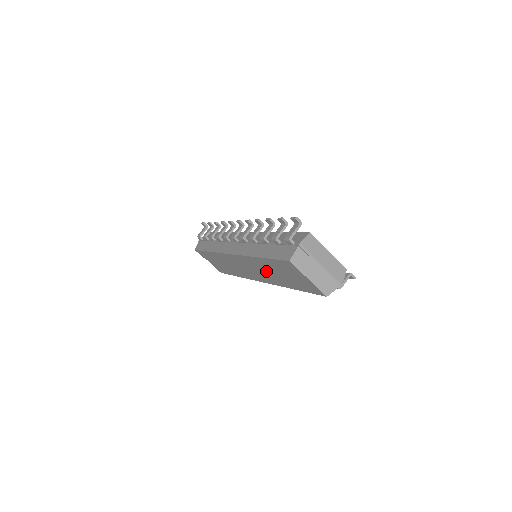
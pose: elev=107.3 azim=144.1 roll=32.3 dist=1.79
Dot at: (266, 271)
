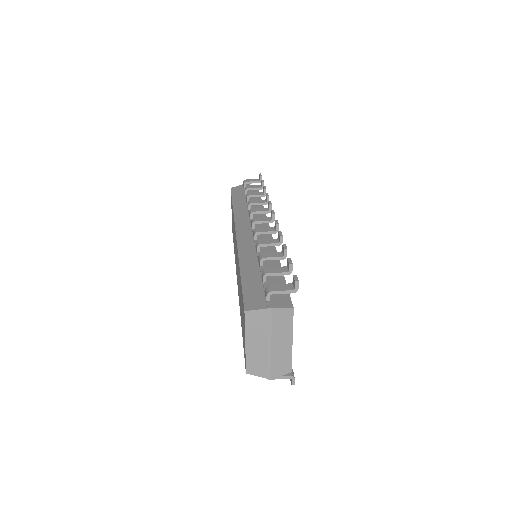
Dot at: occluded
